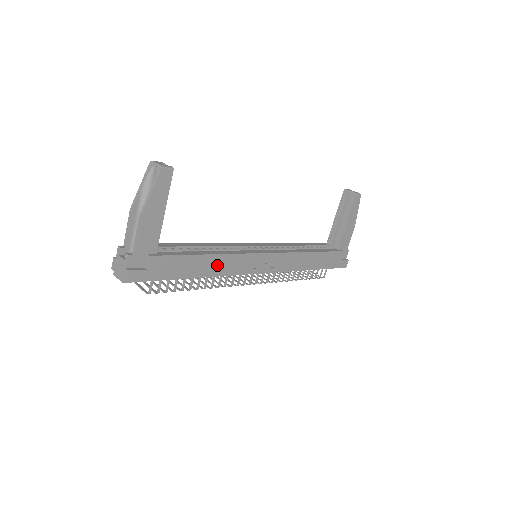
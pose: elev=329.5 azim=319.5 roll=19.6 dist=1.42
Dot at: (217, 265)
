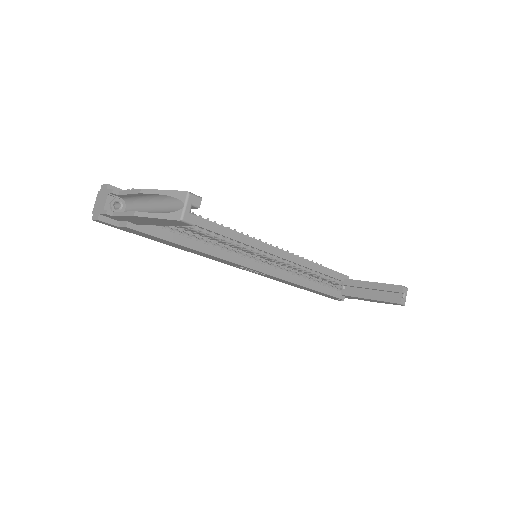
Dot at: (198, 253)
